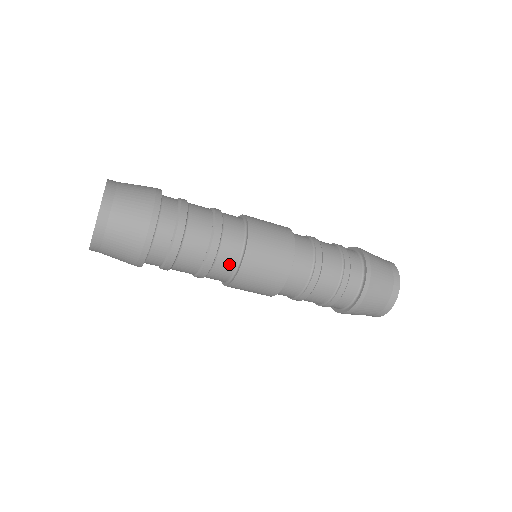
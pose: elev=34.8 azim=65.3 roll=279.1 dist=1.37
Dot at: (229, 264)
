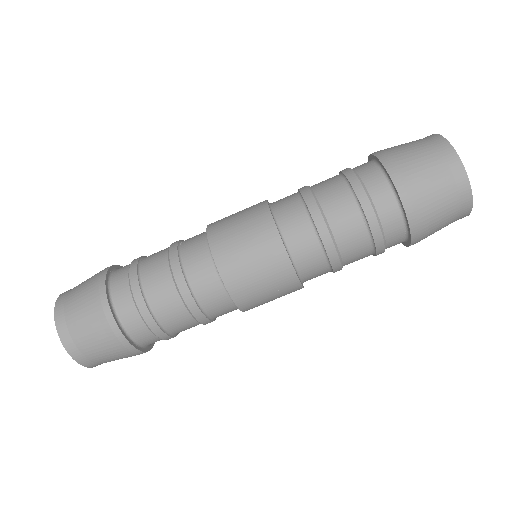
Dot at: (197, 238)
